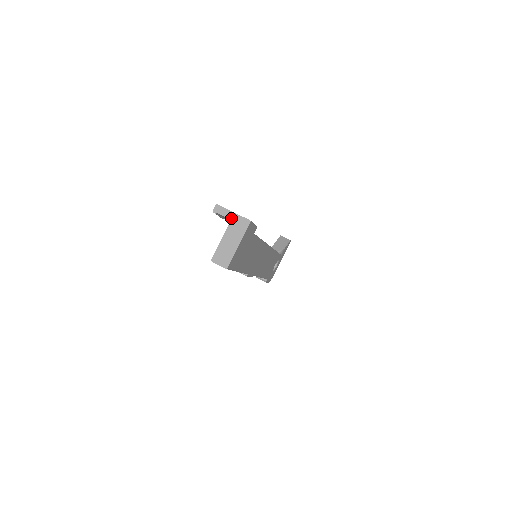
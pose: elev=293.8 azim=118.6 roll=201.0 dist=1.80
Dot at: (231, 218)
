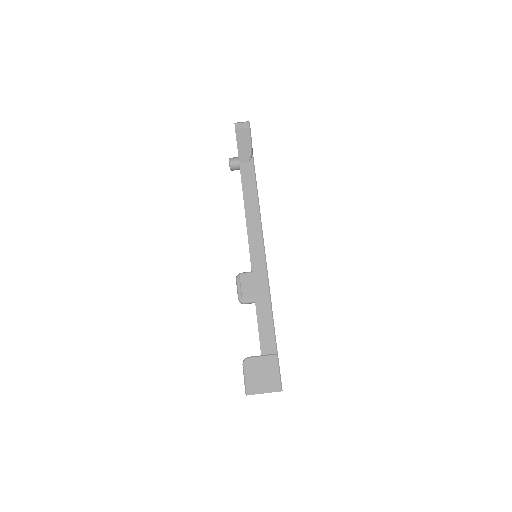
Dot at: occluded
